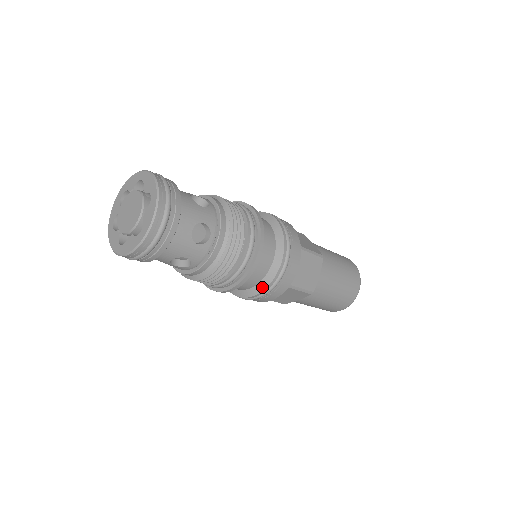
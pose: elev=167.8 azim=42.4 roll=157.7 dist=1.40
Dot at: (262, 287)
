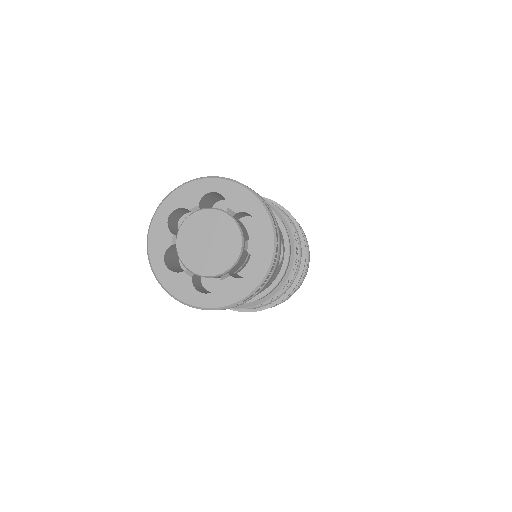
Dot at: occluded
